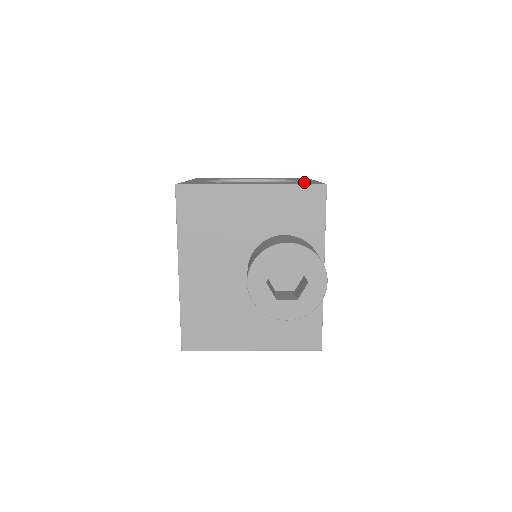
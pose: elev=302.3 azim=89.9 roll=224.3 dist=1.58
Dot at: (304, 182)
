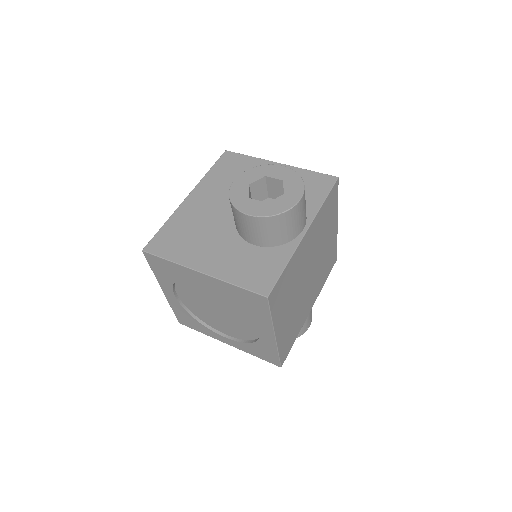
Dot at: occluded
